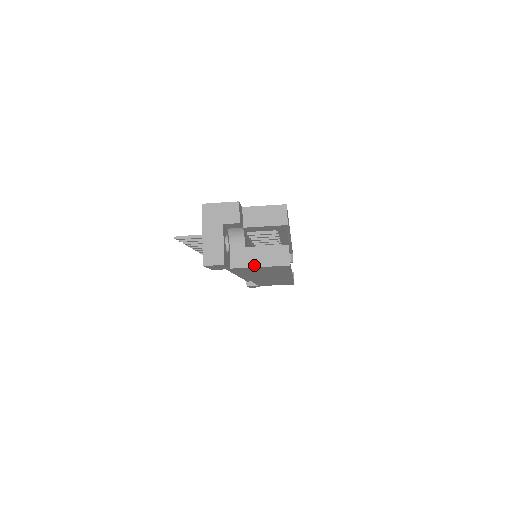
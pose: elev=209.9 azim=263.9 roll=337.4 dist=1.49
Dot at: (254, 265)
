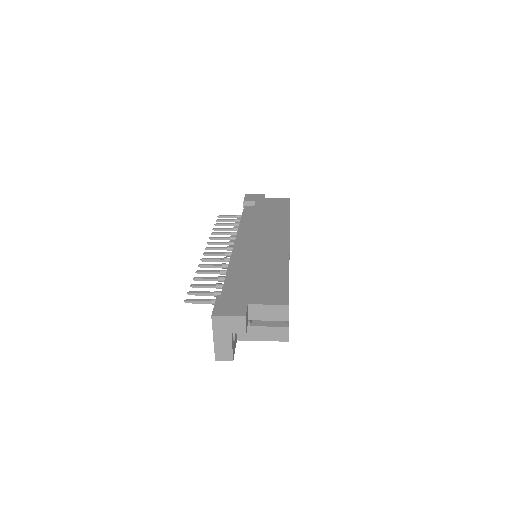
Dot at: (257, 339)
